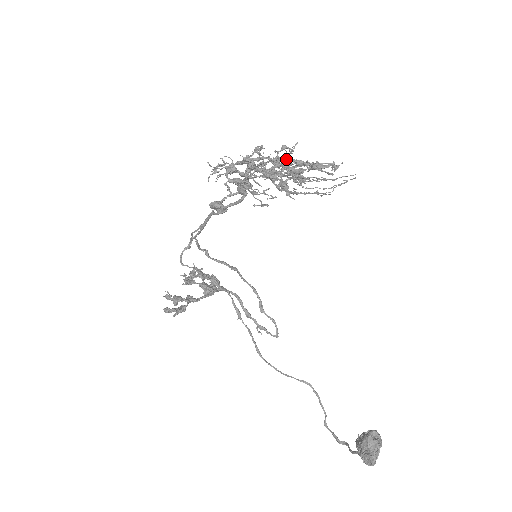
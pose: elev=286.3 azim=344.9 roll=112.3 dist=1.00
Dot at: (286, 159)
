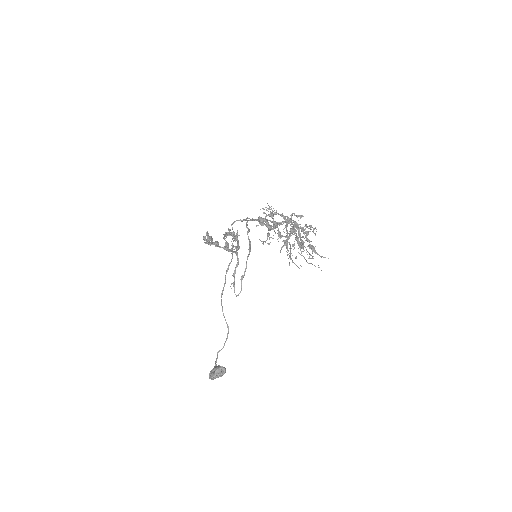
Dot at: (304, 232)
